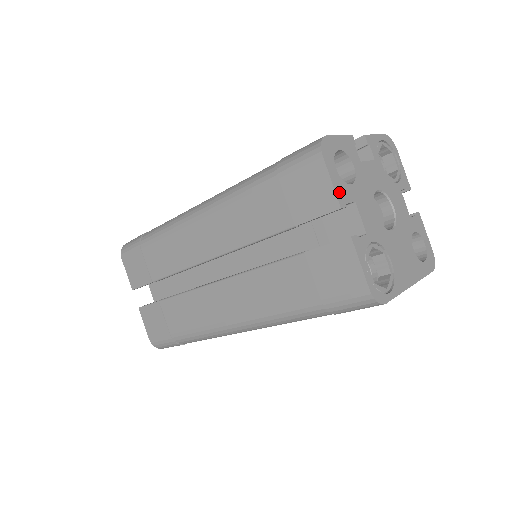
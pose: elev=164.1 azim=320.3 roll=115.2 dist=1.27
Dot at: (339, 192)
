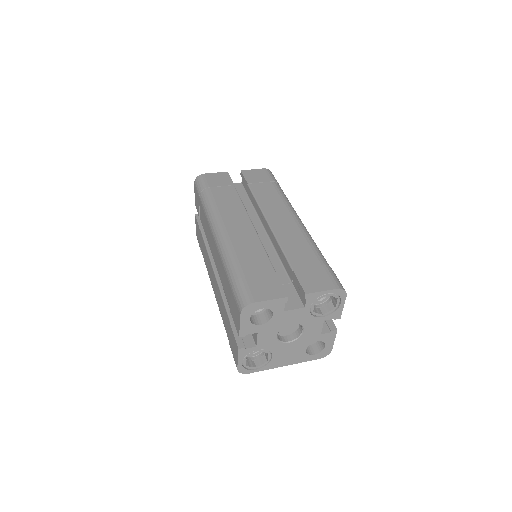
Dot at: (244, 330)
